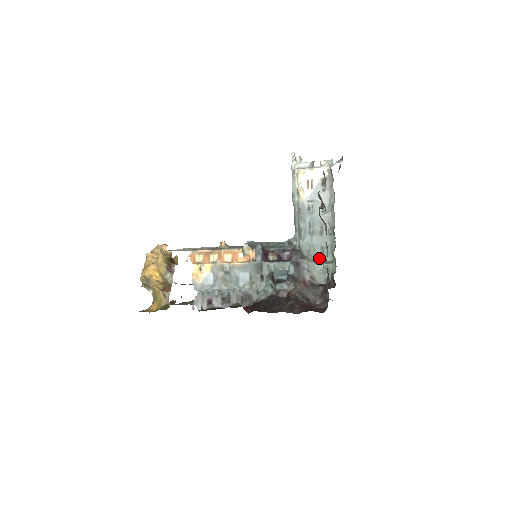
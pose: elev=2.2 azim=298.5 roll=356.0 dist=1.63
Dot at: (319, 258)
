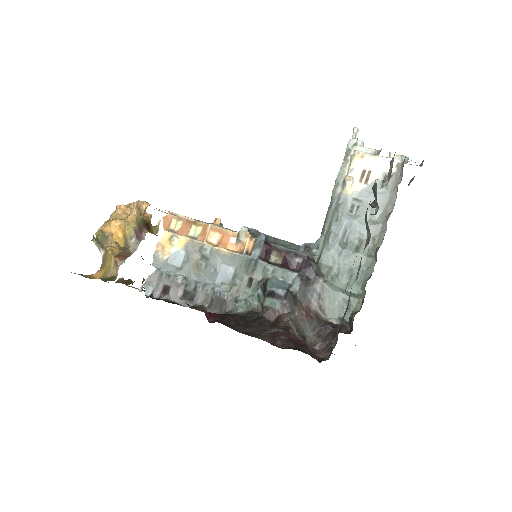
Dot at: (341, 284)
